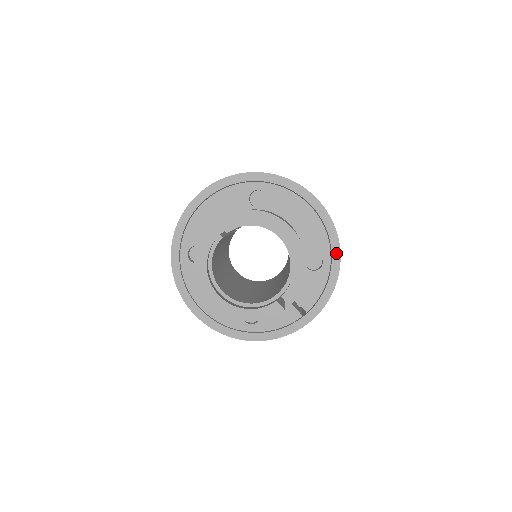
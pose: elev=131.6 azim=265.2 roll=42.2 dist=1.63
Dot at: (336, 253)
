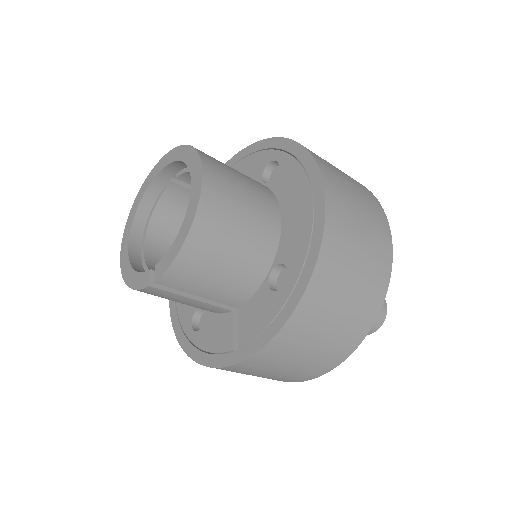
Dot at: (306, 275)
